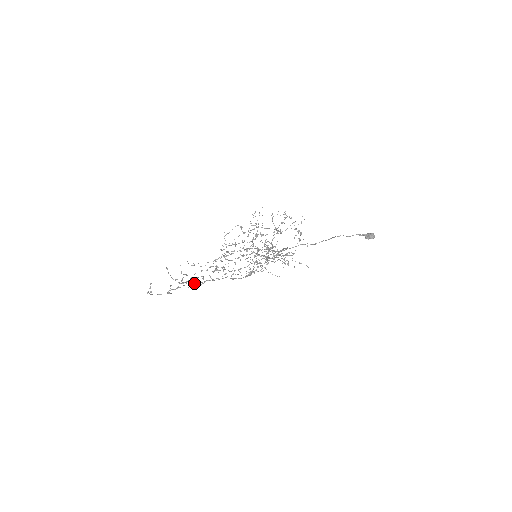
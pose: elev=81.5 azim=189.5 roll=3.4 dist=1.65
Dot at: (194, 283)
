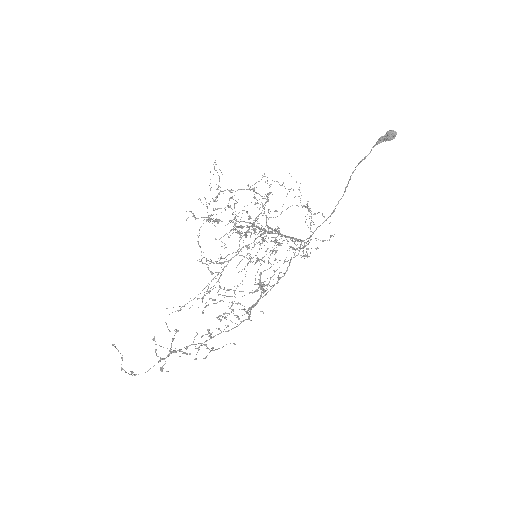
Dot at: occluded
